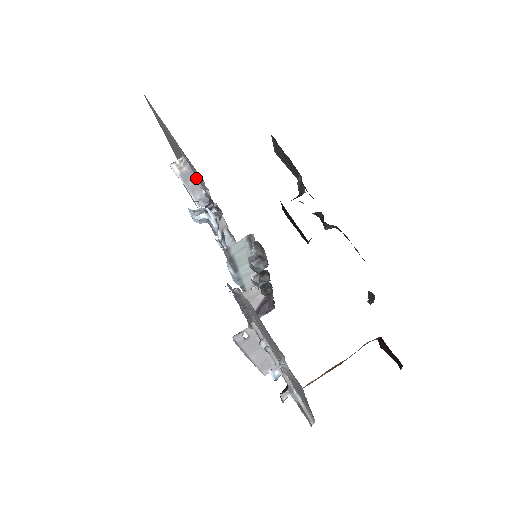
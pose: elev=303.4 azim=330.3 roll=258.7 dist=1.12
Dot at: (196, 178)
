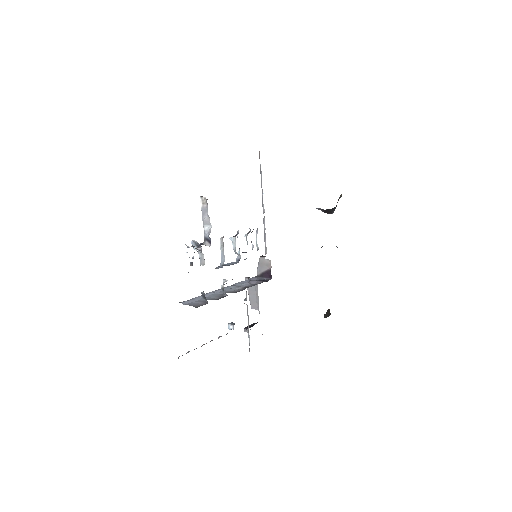
Dot at: occluded
